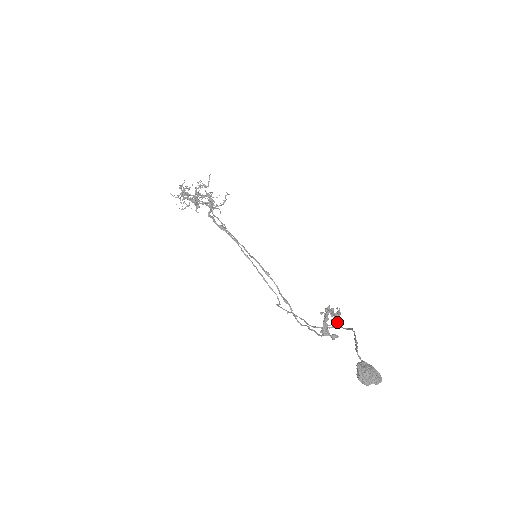
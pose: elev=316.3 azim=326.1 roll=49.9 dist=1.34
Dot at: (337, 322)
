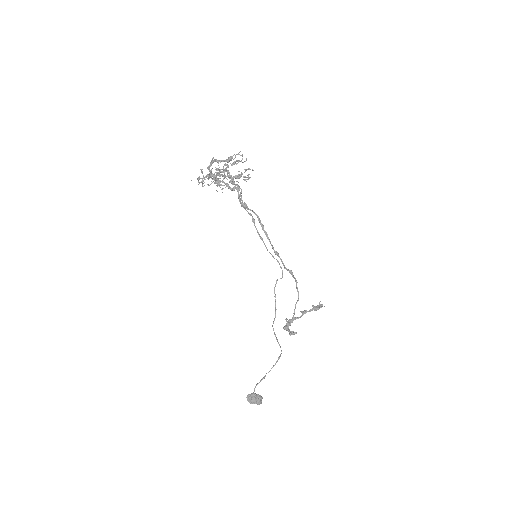
Dot at: (320, 307)
